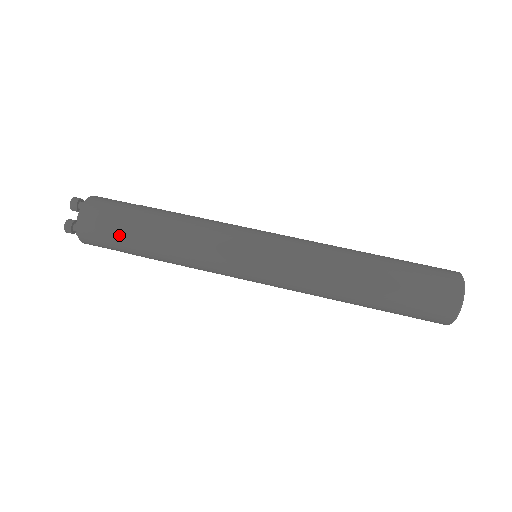
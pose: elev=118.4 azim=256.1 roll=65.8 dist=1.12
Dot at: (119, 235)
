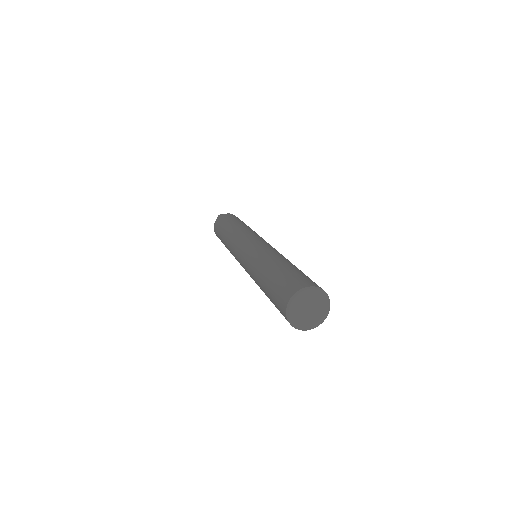
Dot at: occluded
